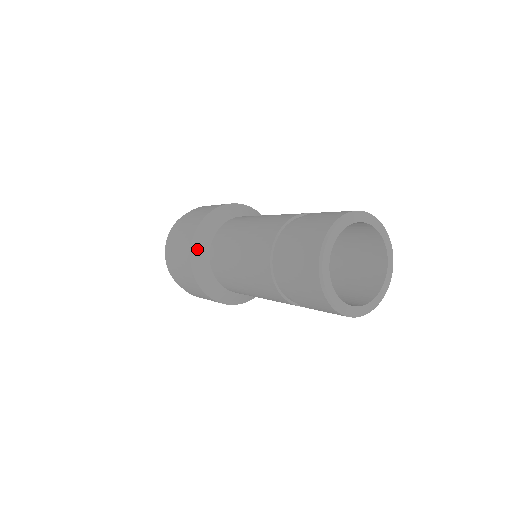
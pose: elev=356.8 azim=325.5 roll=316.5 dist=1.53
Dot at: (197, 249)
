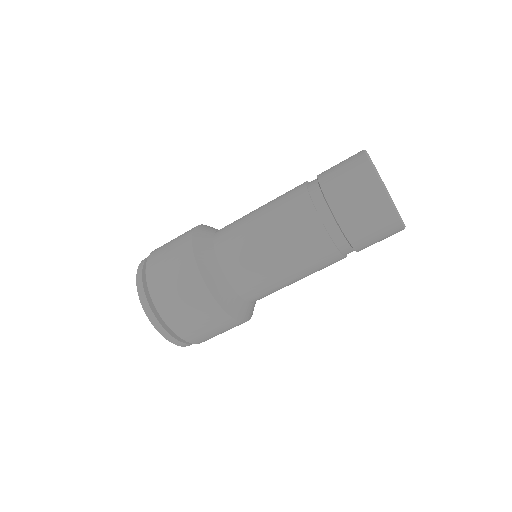
Dot at: occluded
